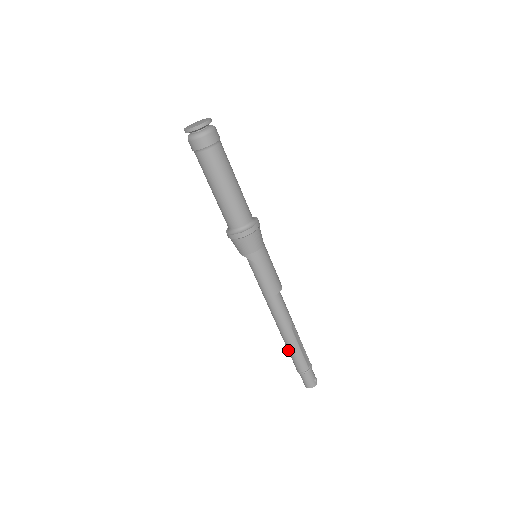
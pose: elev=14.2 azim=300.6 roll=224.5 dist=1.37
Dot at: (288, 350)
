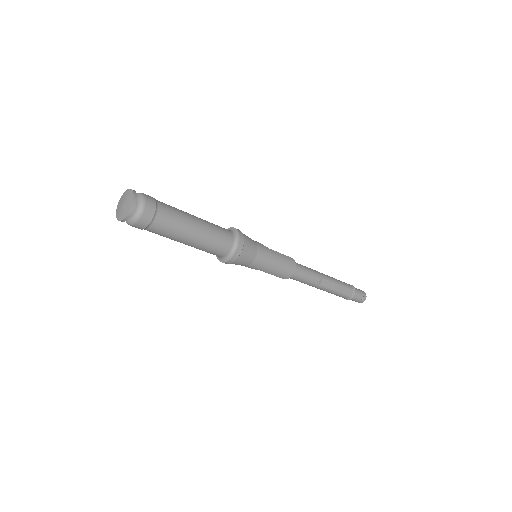
Dot at: occluded
